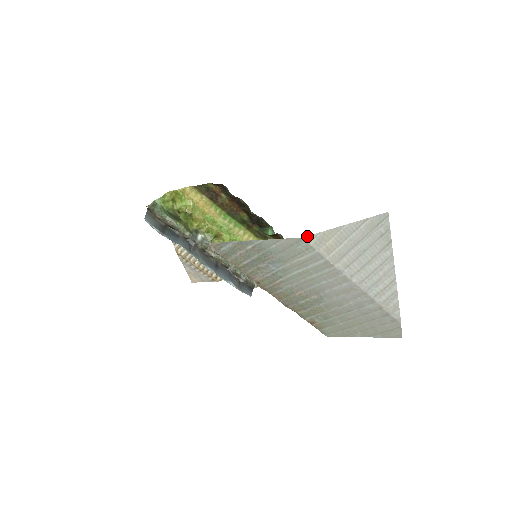
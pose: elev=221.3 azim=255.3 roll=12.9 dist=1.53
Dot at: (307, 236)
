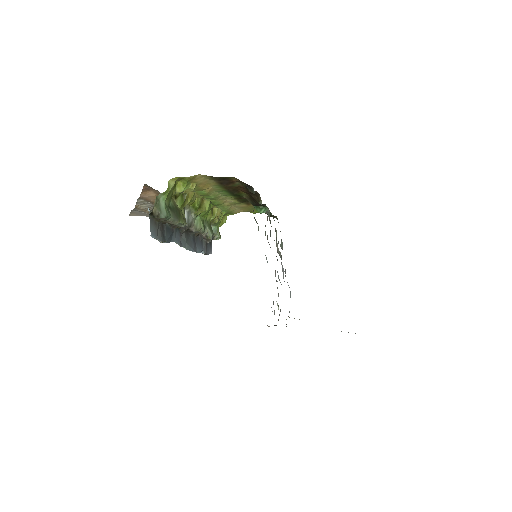
Dot at: occluded
